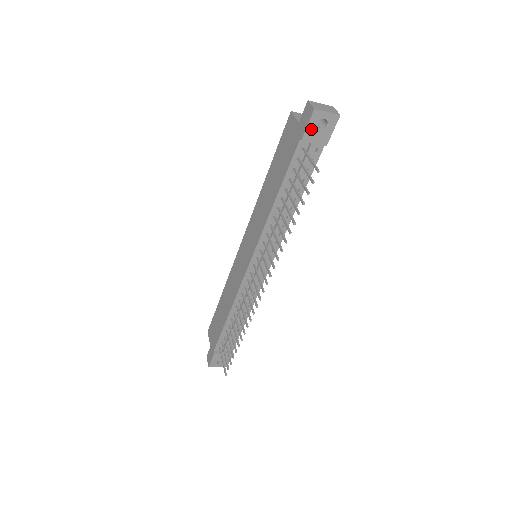
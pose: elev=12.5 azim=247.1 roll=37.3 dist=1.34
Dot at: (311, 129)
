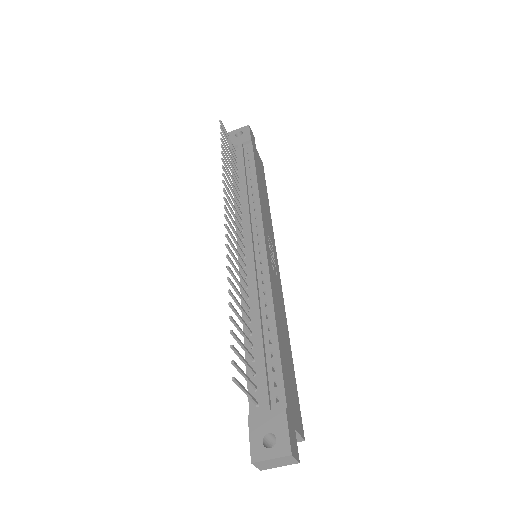
Dot at: (233, 140)
